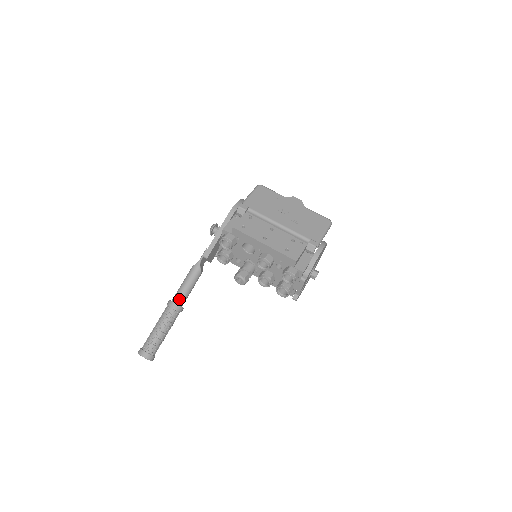
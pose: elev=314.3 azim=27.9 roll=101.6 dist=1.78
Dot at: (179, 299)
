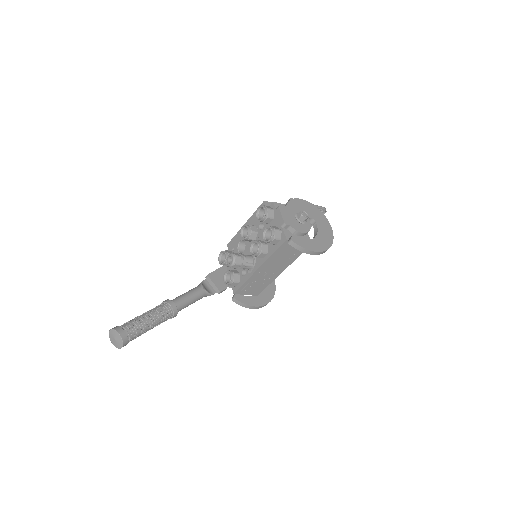
Dot at: (172, 300)
